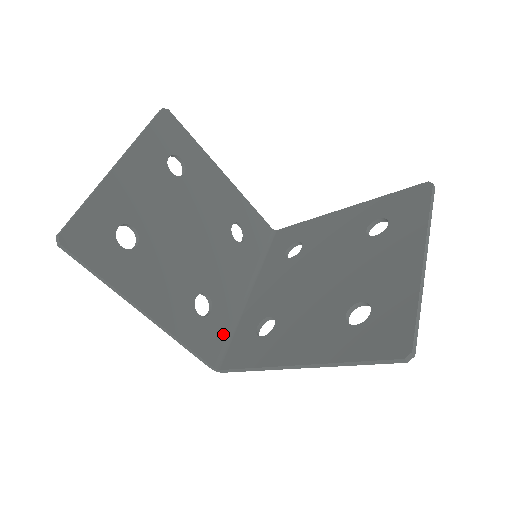
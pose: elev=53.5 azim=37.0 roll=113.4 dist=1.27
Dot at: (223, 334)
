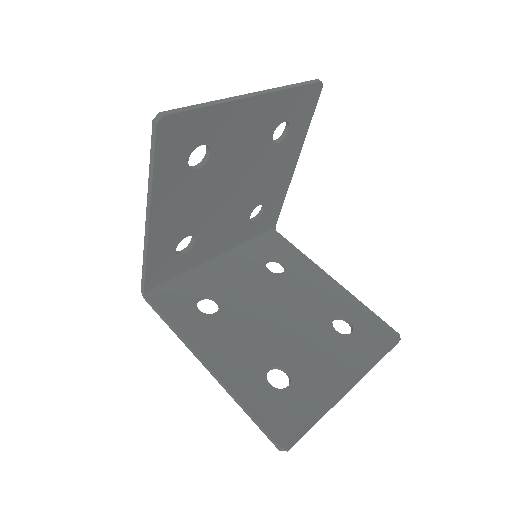
Dot at: (173, 274)
